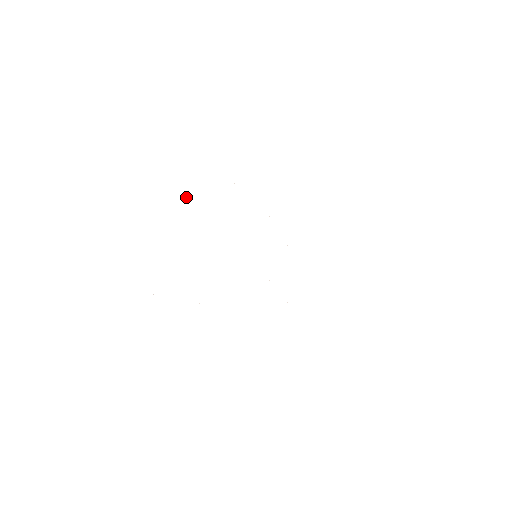
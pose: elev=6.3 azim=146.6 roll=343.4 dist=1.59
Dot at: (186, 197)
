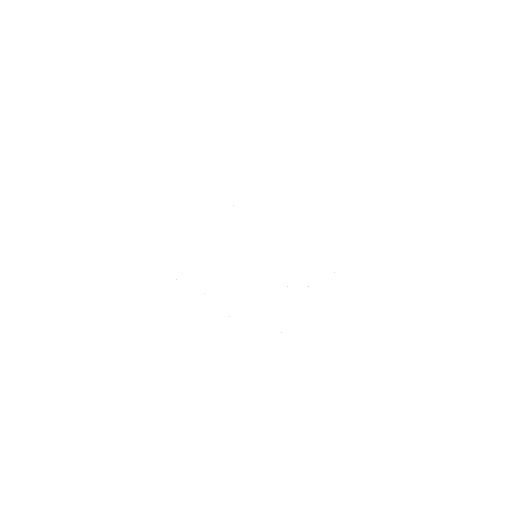
Dot at: occluded
